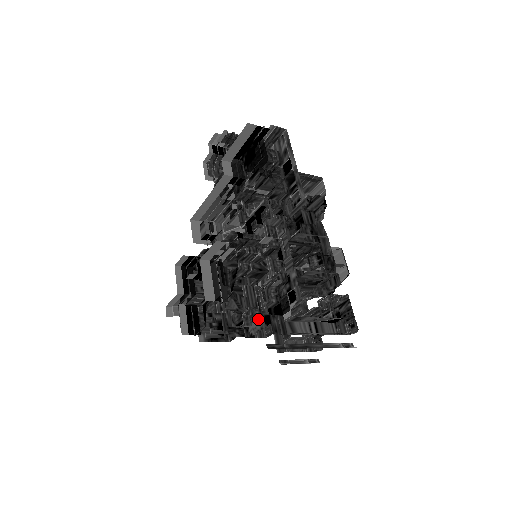
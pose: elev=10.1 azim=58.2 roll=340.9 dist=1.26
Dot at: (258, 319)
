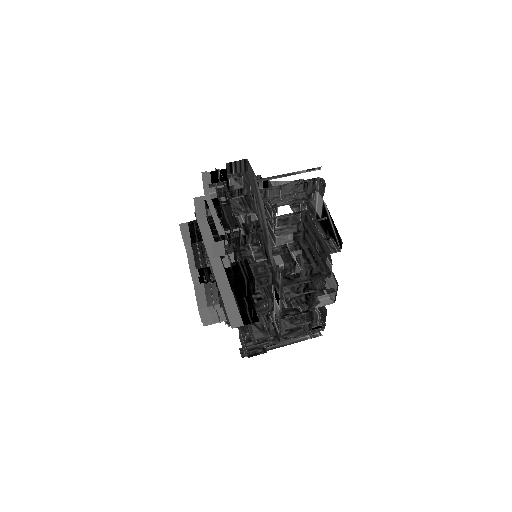
Dot at: occluded
